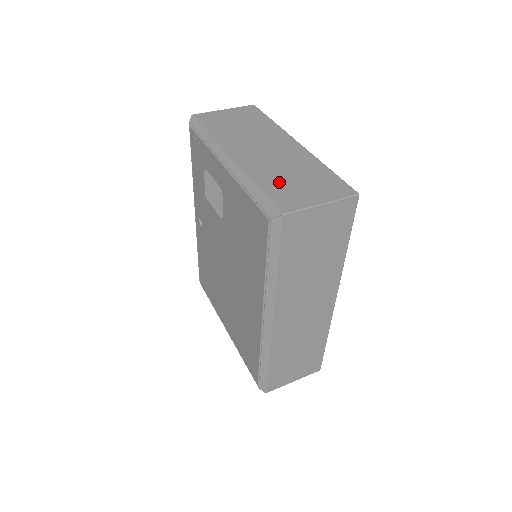
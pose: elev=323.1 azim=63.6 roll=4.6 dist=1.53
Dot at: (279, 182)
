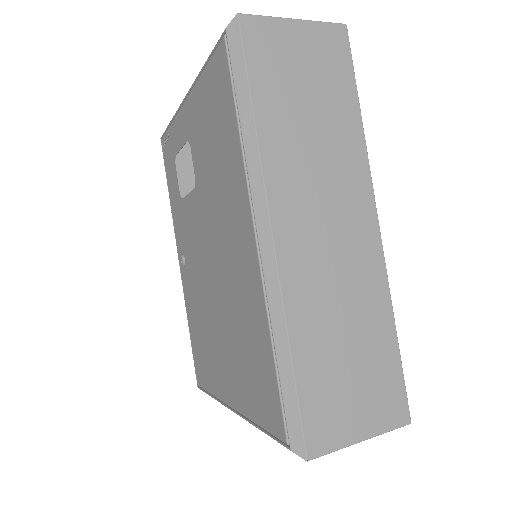
Dot at: occluded
